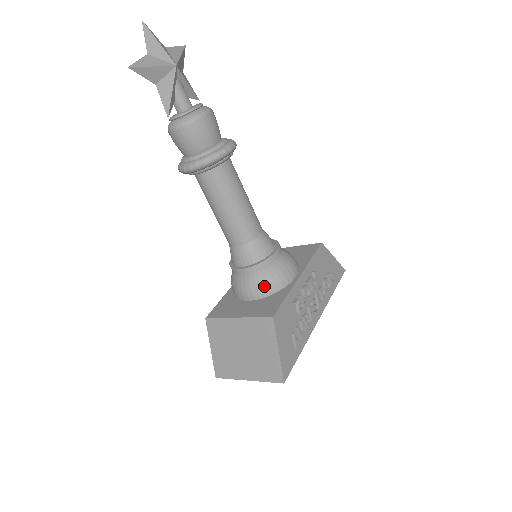
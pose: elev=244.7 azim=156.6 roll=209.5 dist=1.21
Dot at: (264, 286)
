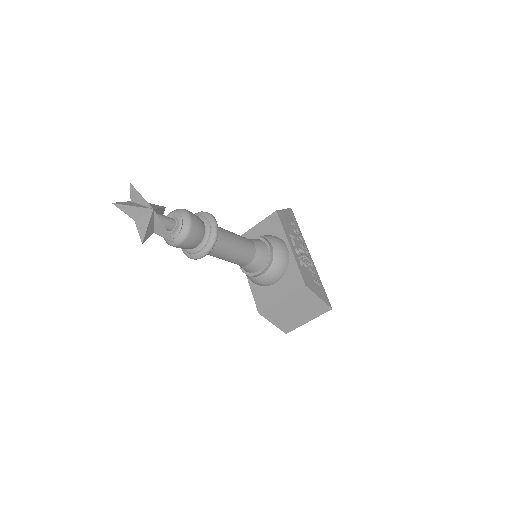
Dot at: (280, 271)
